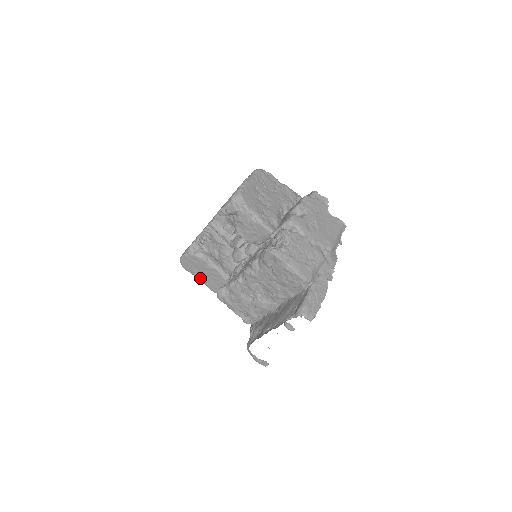
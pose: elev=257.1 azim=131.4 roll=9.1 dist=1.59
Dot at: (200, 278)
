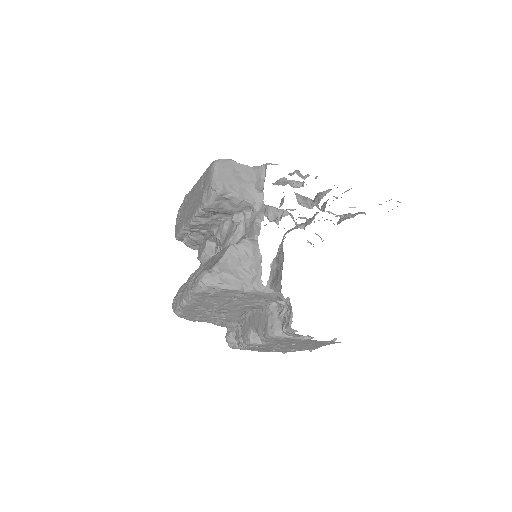
Dot at: occluded
